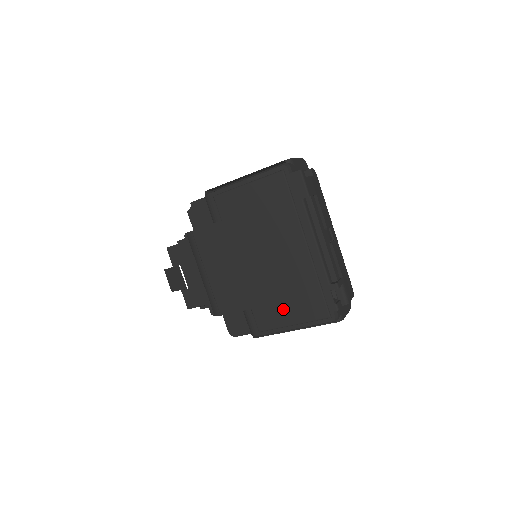
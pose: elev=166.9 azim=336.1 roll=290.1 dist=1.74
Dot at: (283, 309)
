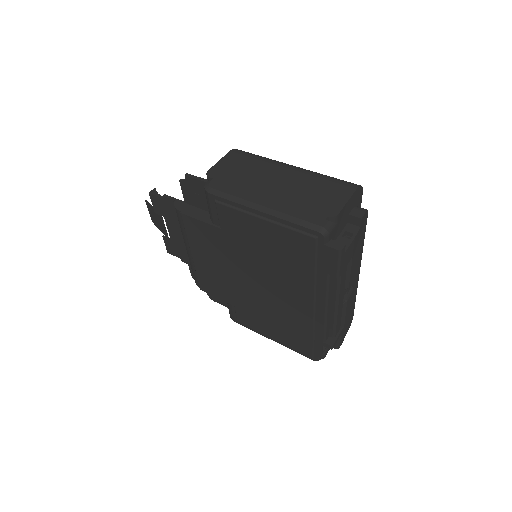
Dot at: (267, 326)
